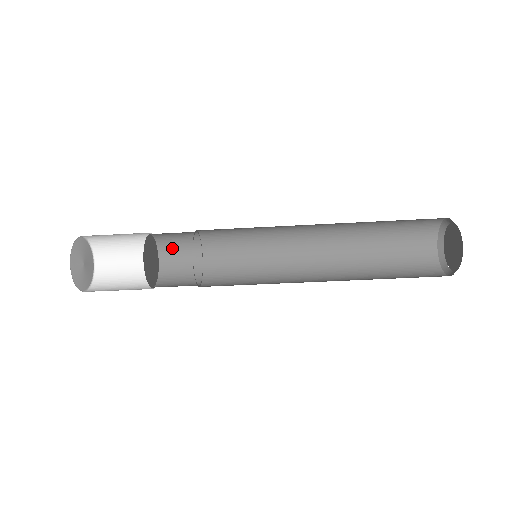
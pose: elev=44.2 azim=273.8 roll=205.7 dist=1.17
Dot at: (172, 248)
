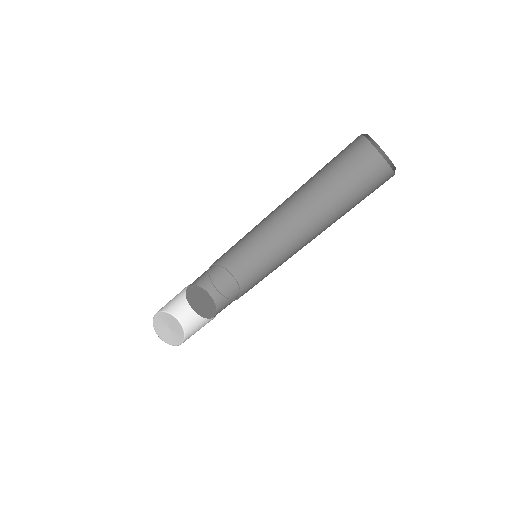
Dot at: (222, 297)
